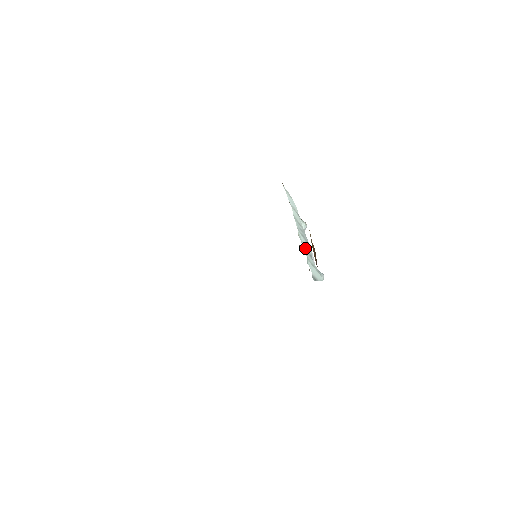
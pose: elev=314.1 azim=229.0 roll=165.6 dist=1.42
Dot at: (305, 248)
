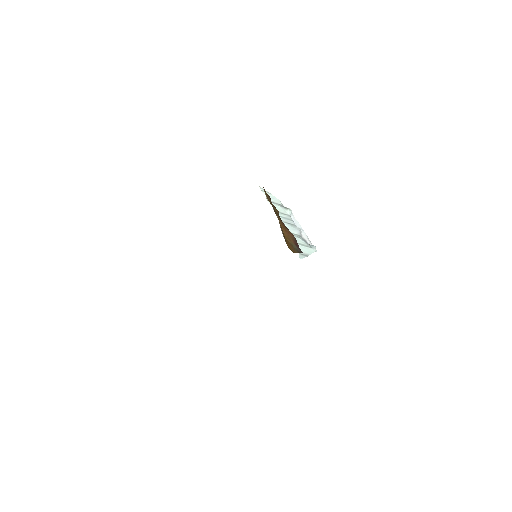
Dot at: occluded
